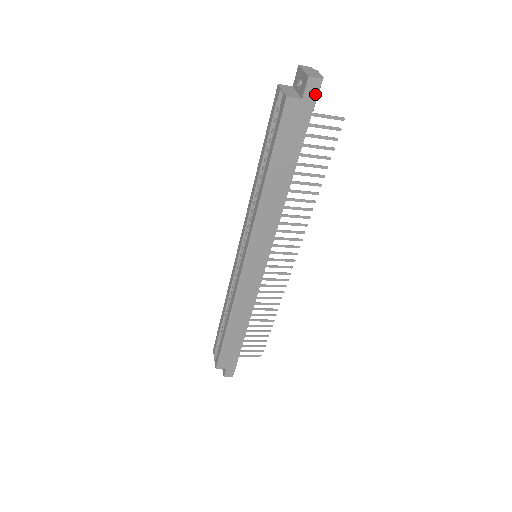
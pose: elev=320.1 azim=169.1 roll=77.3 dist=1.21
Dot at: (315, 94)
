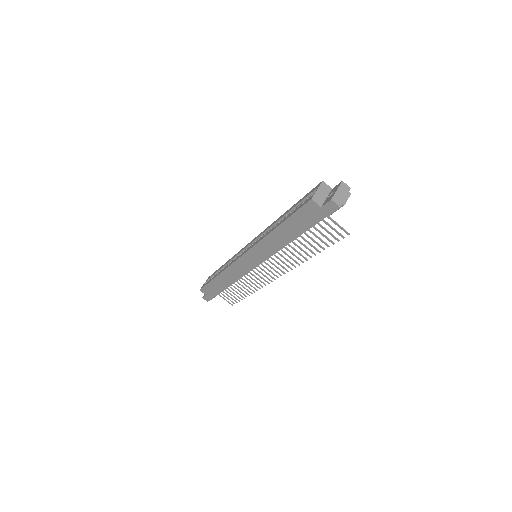
Dot at: (331, 211)
